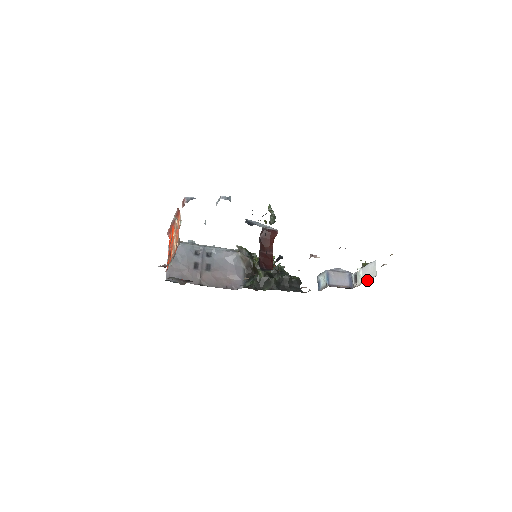
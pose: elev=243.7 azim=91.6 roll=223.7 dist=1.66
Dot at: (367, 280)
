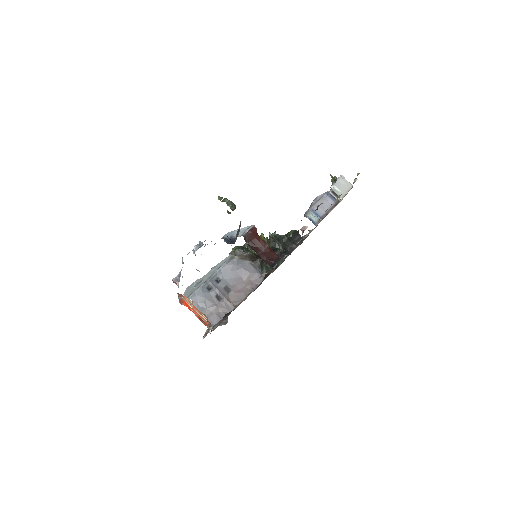
Dot at: (347, 192)
